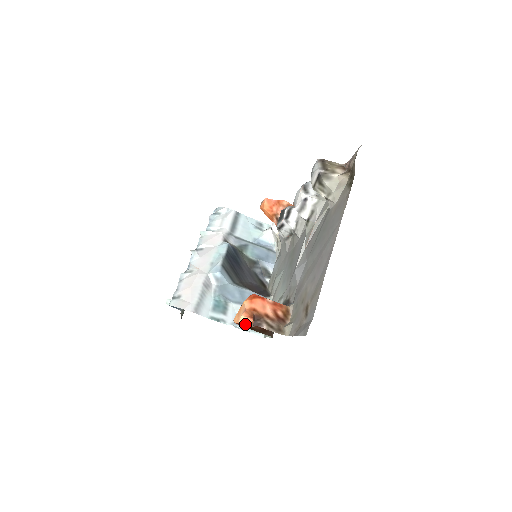
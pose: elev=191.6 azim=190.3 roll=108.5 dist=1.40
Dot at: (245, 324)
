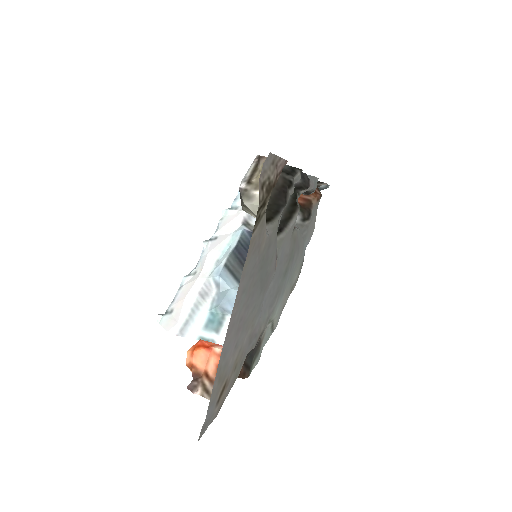
Dot at: occluded
